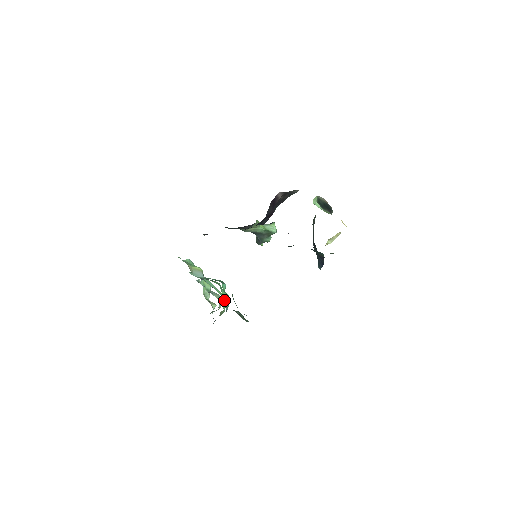
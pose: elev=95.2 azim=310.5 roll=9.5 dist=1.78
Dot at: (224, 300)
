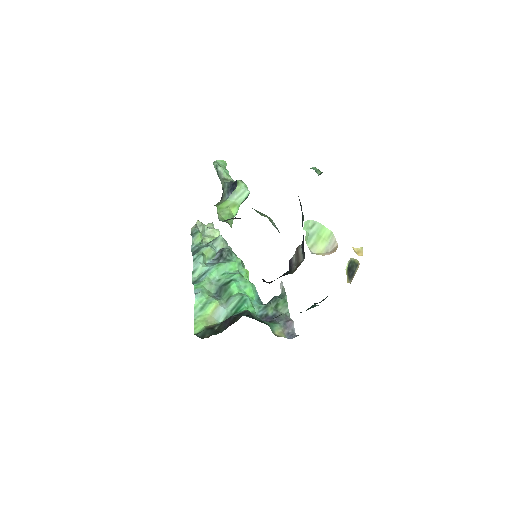
Dot at: (252, 297)
